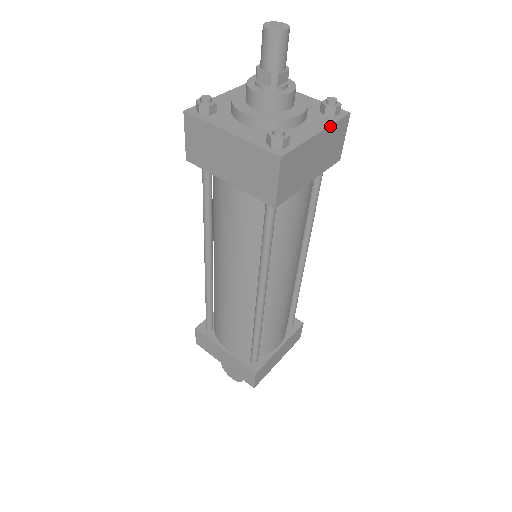
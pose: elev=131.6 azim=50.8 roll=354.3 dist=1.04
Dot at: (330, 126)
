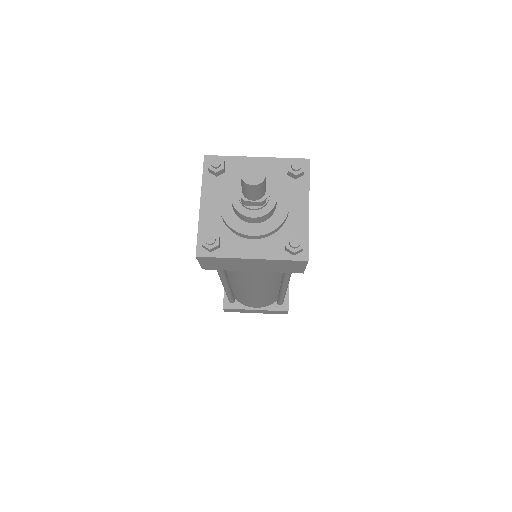
Dot at: occluded
